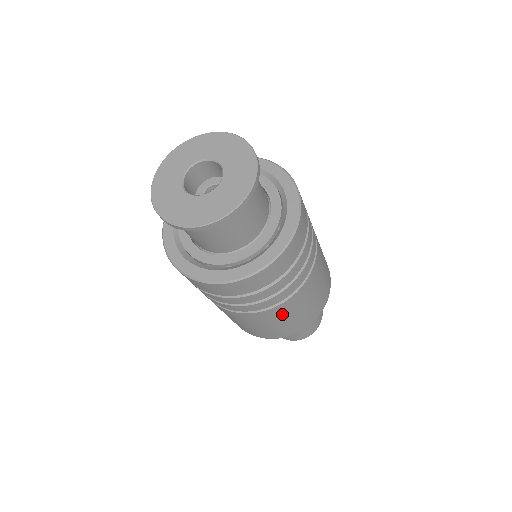
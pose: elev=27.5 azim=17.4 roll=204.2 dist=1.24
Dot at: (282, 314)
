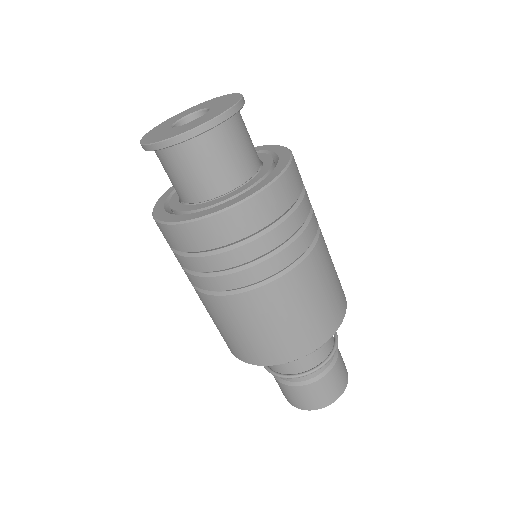
Dot at: (238, 315)
